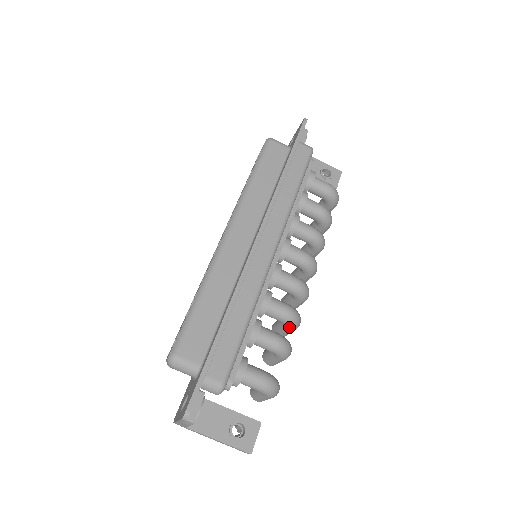
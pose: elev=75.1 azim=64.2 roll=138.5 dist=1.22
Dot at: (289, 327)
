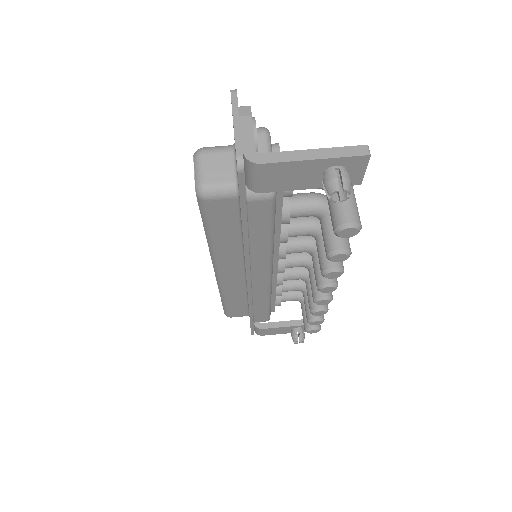
Dot at: occluded
